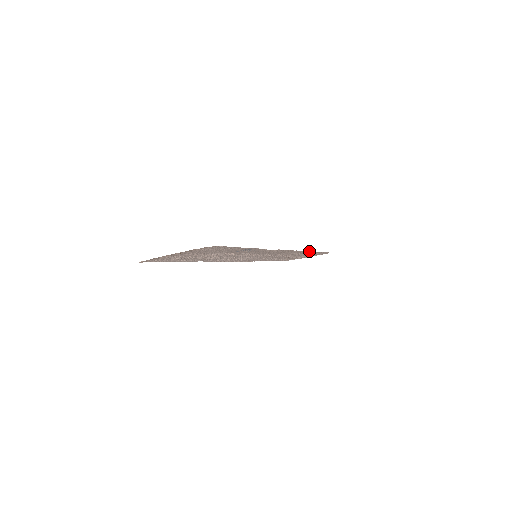
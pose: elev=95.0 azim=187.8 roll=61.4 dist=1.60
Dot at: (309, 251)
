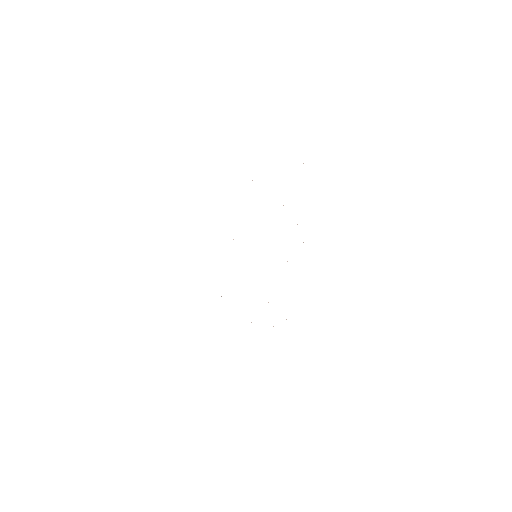
Dot at: occluded
